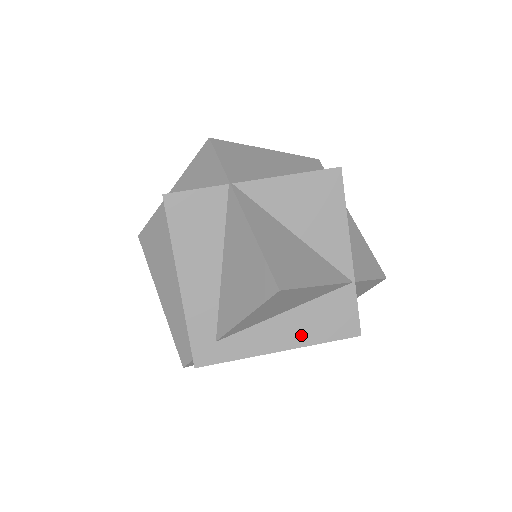
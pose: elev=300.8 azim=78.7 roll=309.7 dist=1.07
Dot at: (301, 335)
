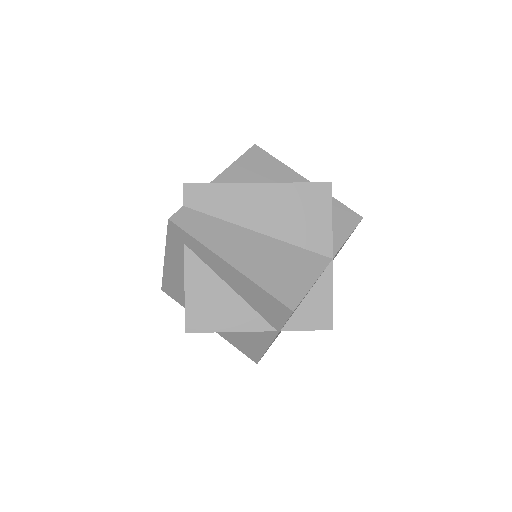
Dot at: occluded
